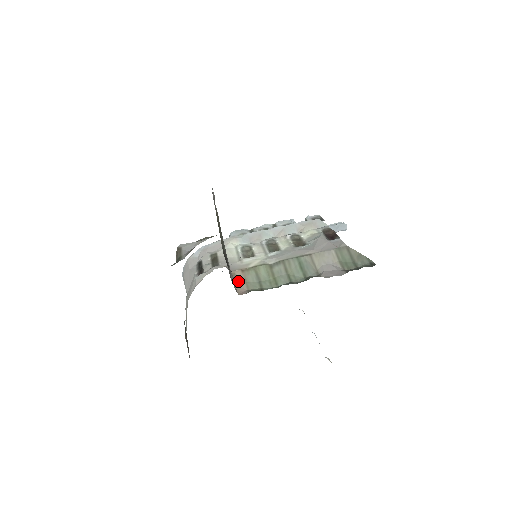
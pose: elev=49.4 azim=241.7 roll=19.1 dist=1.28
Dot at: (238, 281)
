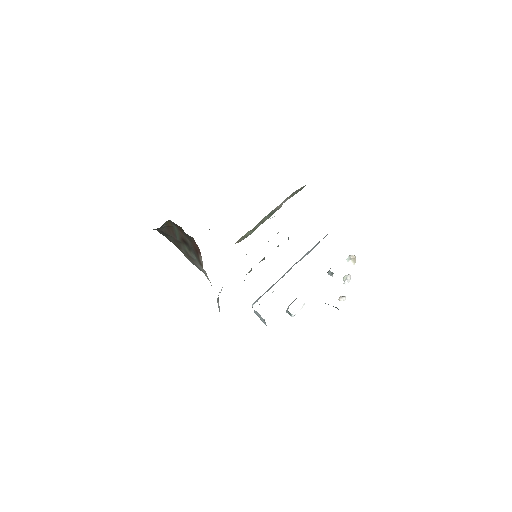
Dot at: occluded
